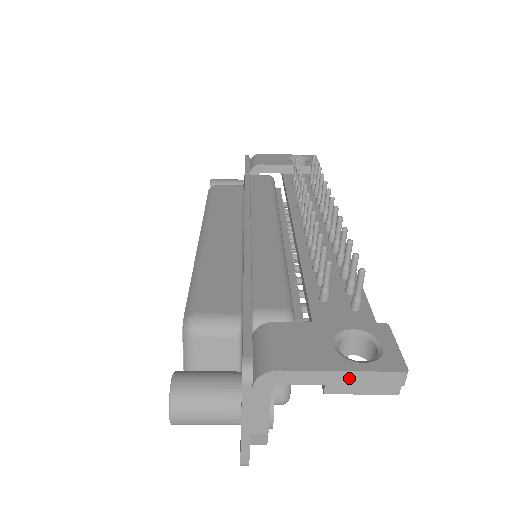
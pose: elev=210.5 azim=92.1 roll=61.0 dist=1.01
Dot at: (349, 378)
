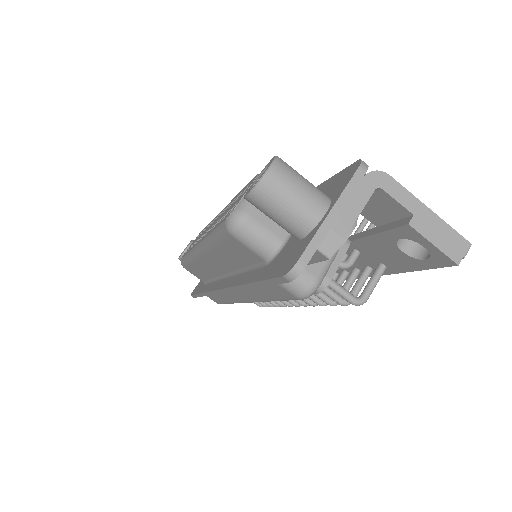
Dot at: (432, 221)
